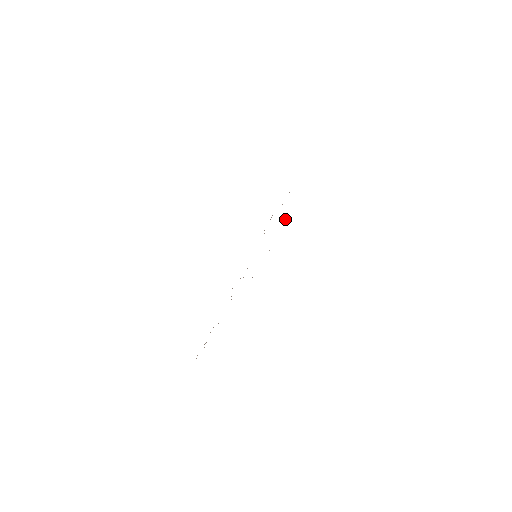
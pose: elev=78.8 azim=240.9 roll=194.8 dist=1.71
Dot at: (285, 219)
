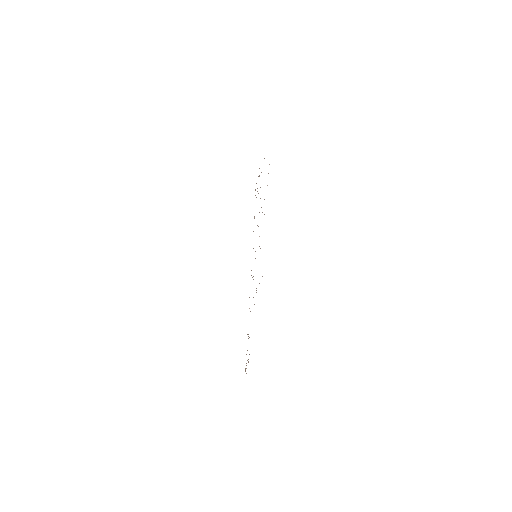
Dot at: occluded
